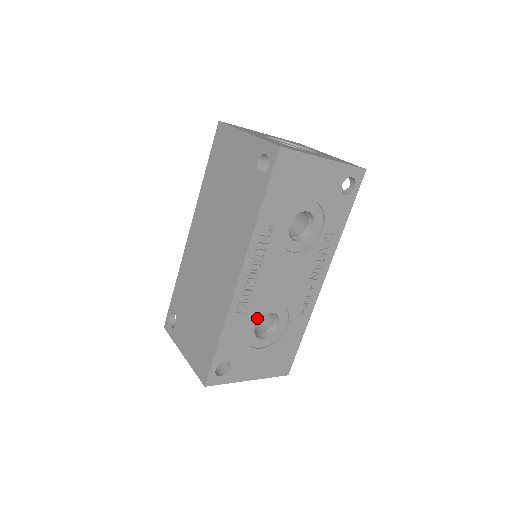
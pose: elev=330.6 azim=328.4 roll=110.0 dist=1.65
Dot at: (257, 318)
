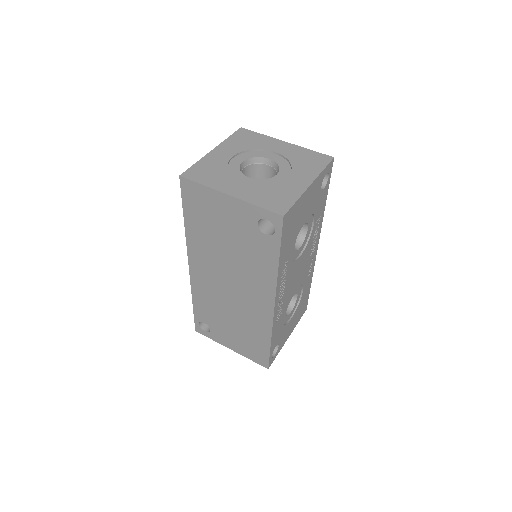
Dot at: (286, 308)
